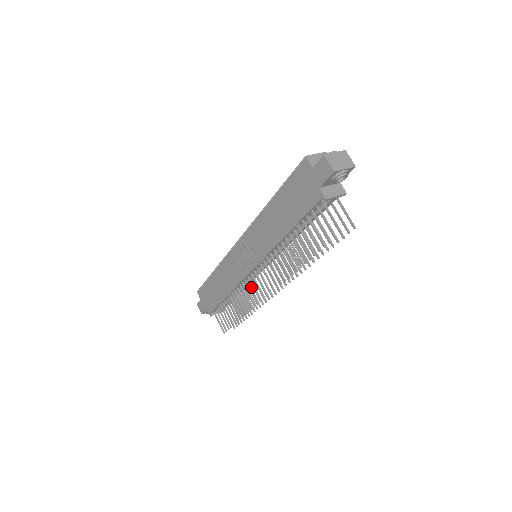
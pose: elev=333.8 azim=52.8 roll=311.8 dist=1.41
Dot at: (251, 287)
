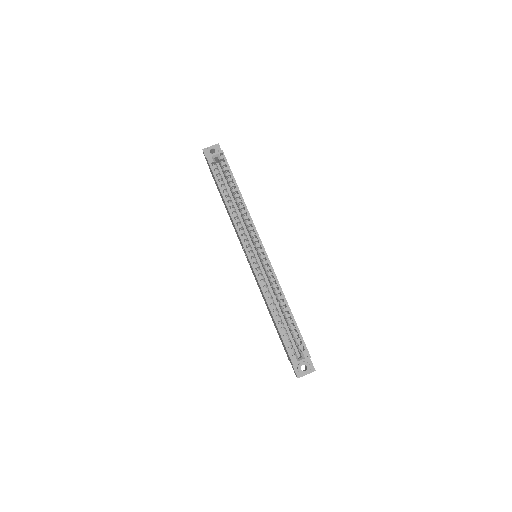
Dot at: occluded
